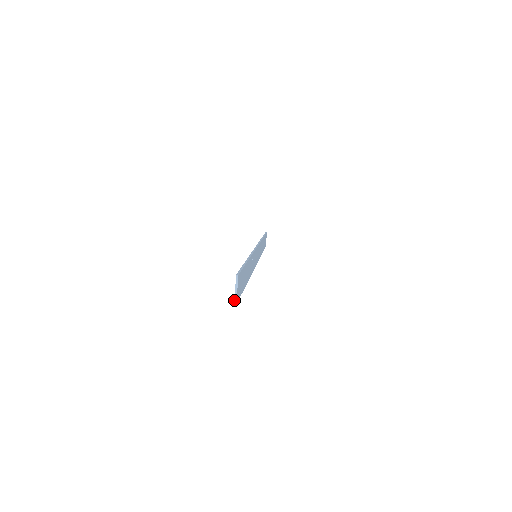
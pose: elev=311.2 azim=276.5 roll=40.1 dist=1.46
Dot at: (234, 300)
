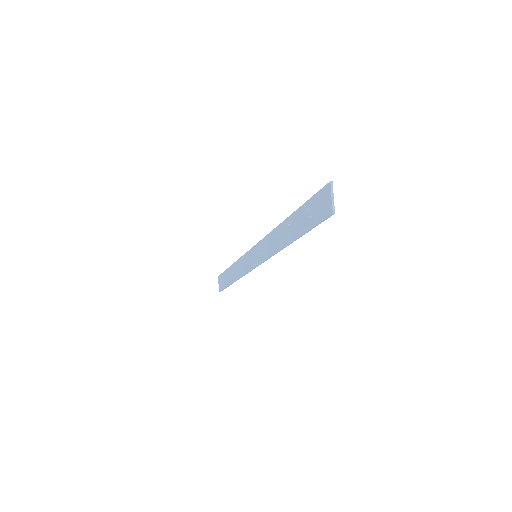
Dot at: (332, 209)
